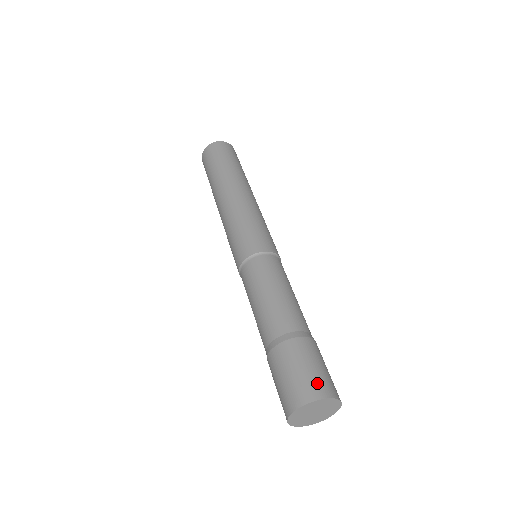
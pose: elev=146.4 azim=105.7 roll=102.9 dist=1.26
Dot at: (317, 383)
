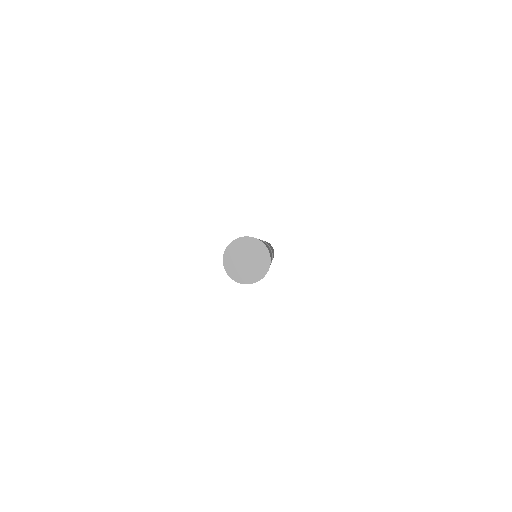
Dot at: occluded
